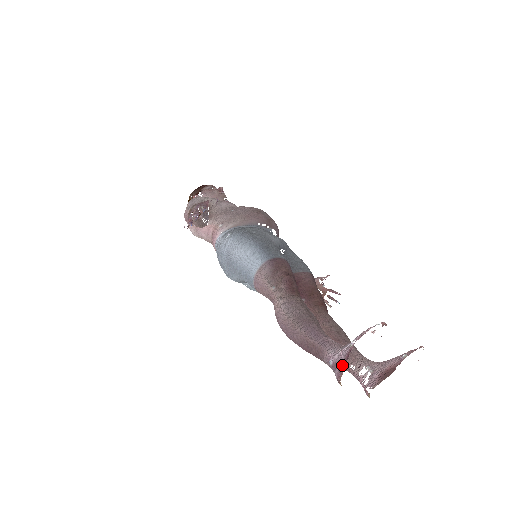
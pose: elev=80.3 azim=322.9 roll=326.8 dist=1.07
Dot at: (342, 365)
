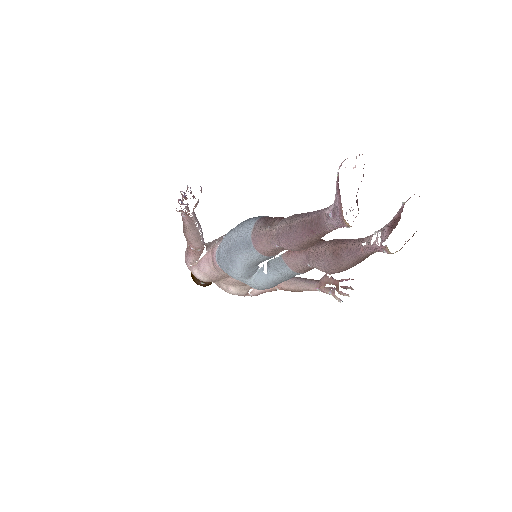
Dot at: (338, 201)
